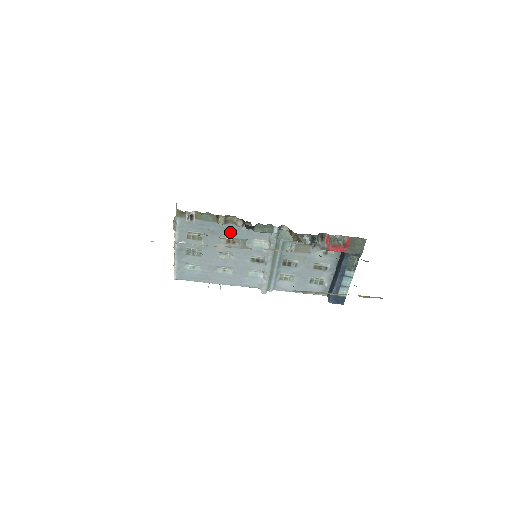
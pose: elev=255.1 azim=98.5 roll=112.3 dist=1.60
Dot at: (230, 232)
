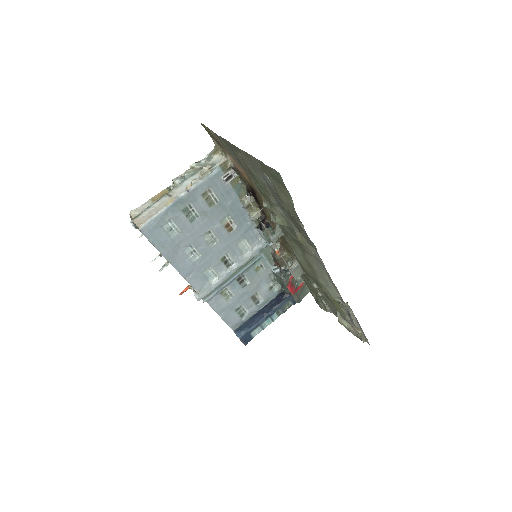
Dot at: (238, 218)
